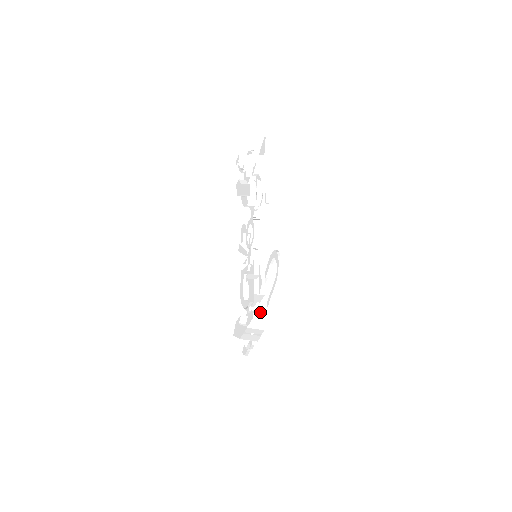
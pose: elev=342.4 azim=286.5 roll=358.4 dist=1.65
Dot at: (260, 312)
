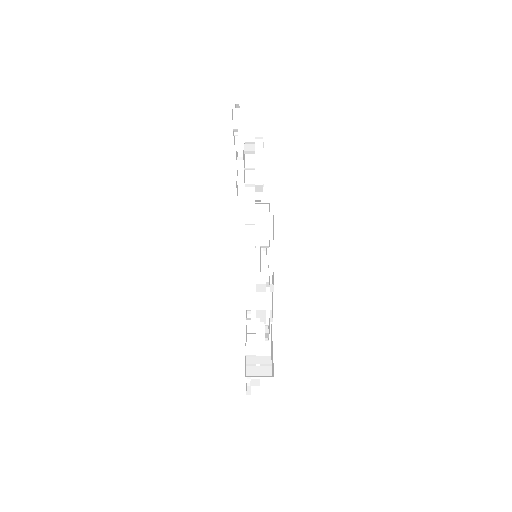
Dot at: occluded
